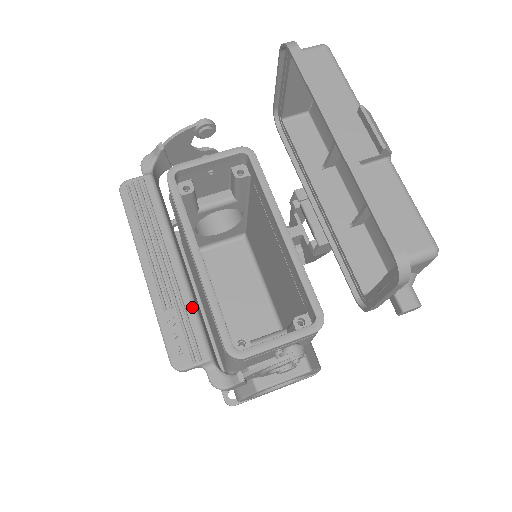
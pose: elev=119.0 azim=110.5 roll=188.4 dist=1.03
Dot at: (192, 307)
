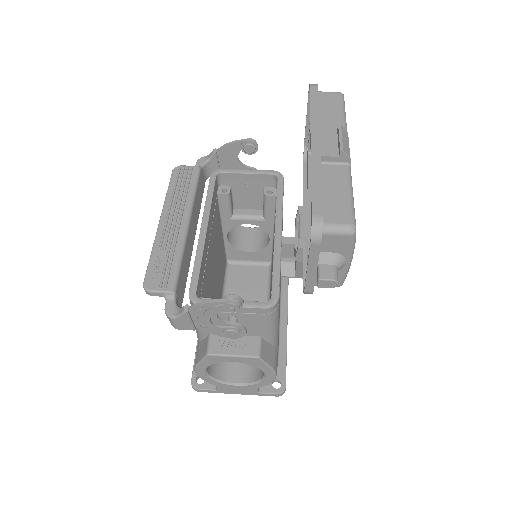
Dot at: (179, 254)
